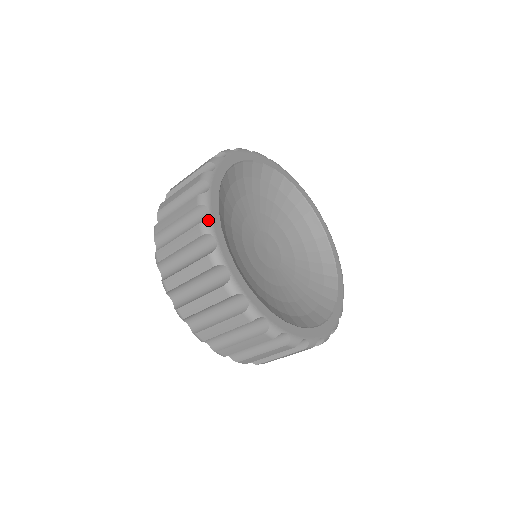
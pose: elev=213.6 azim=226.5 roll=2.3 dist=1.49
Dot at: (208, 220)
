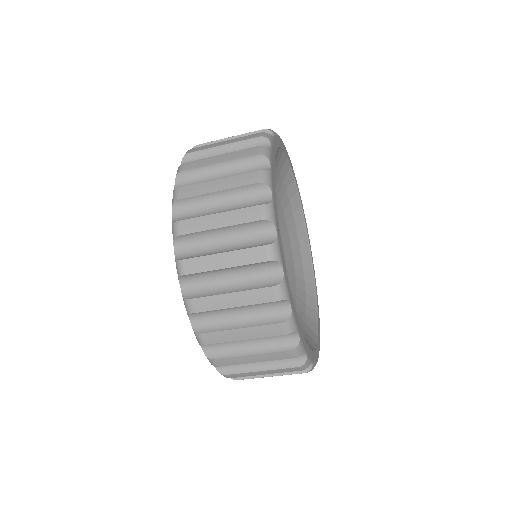
Dot at: (291, 317)
